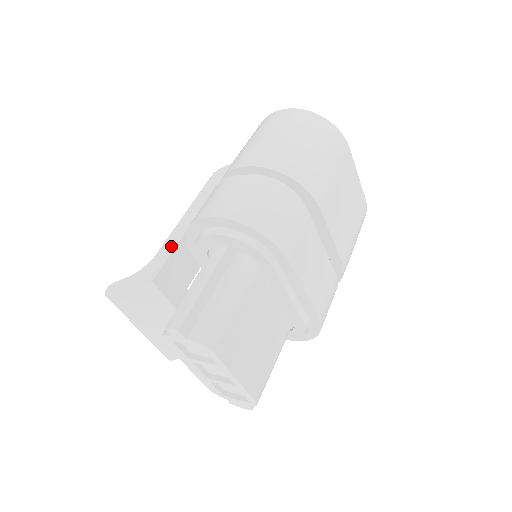
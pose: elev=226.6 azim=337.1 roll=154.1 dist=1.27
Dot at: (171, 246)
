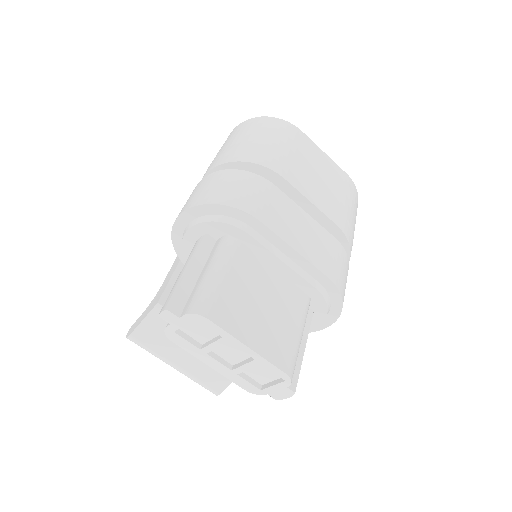
Dot at: (171, 272)
